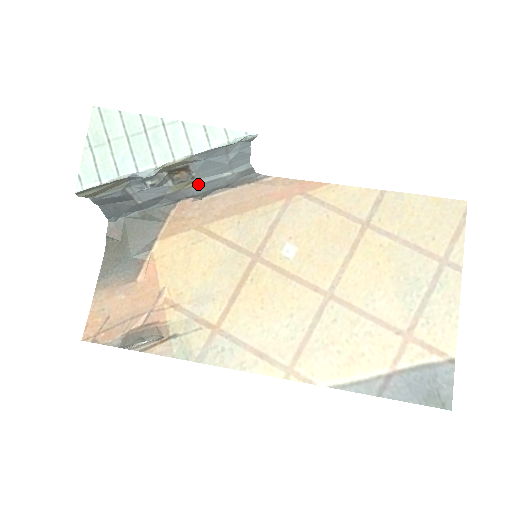
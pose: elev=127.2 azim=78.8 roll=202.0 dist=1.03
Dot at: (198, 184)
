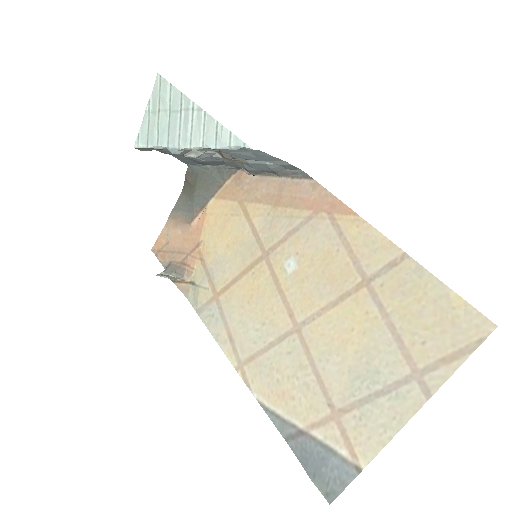
Dot at: (246, 162)
